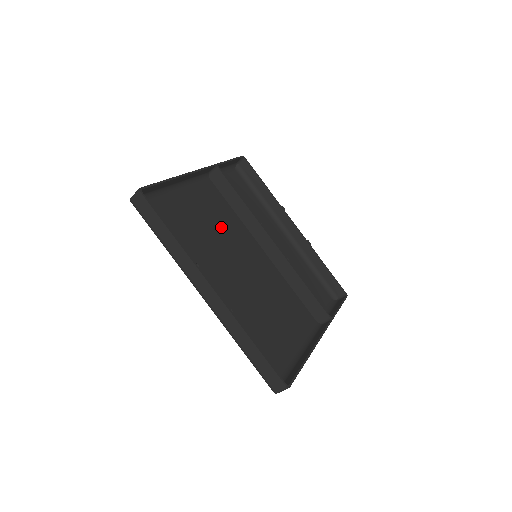
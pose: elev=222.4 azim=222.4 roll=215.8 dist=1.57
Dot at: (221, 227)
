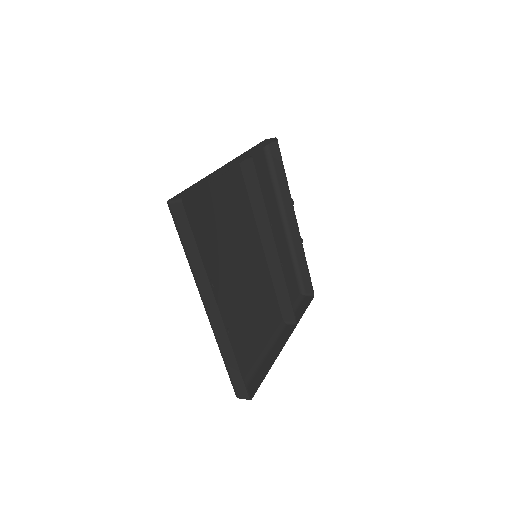
Dot at: (236, 224)
